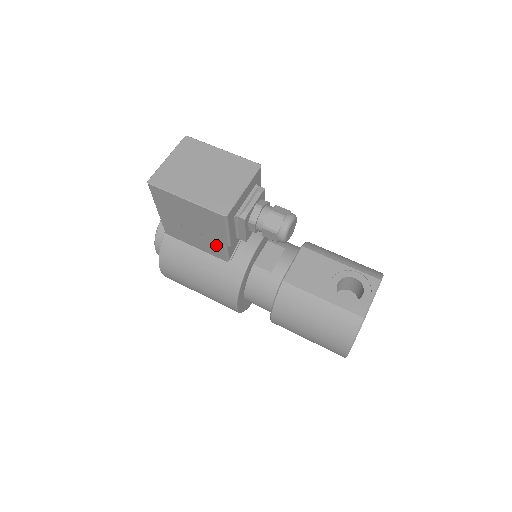
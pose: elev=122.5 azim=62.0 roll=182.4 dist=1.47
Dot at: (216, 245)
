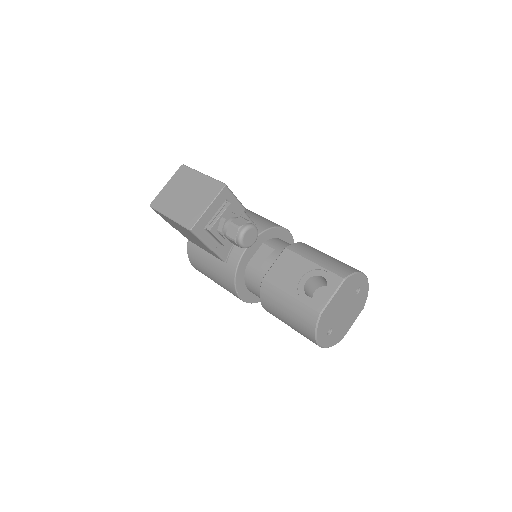
Dot at: (209, 250)
